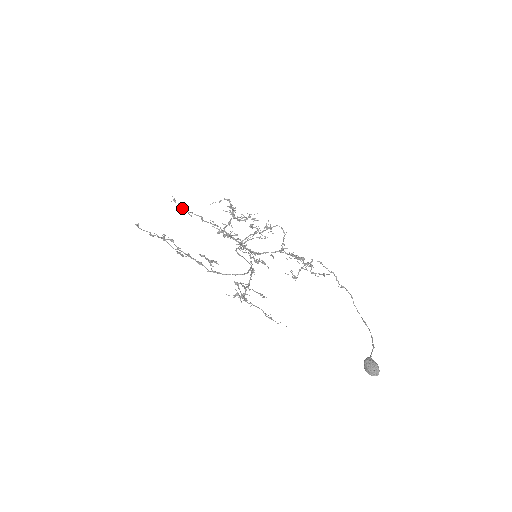
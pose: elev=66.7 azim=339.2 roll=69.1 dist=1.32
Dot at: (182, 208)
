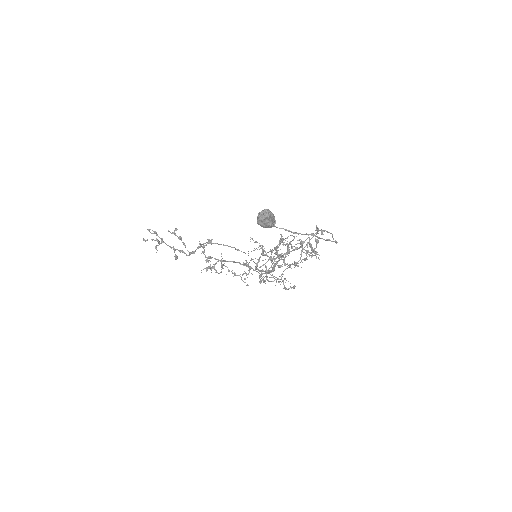
Dot at: (233, 273)
